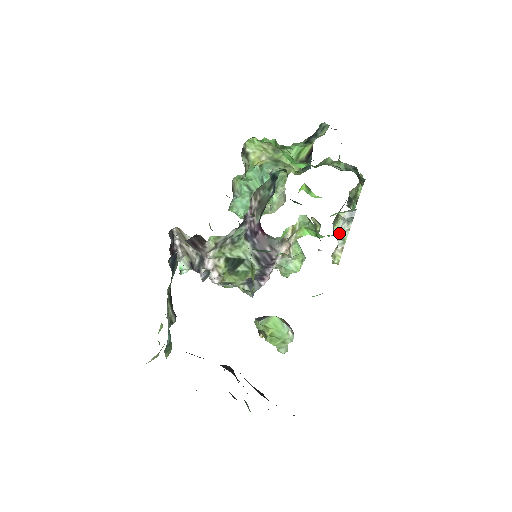
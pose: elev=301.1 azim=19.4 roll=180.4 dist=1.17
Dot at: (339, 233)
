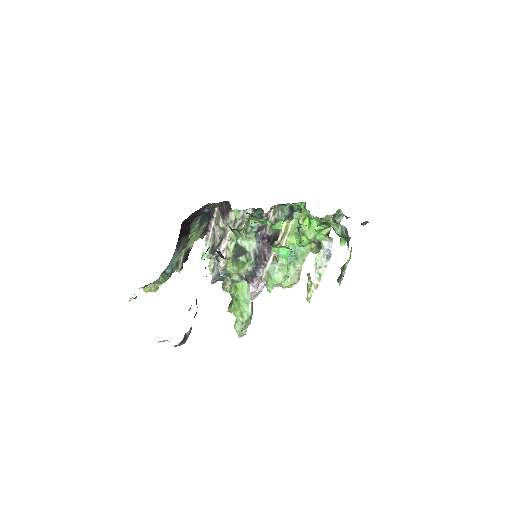
Dot at: (318, 265)
